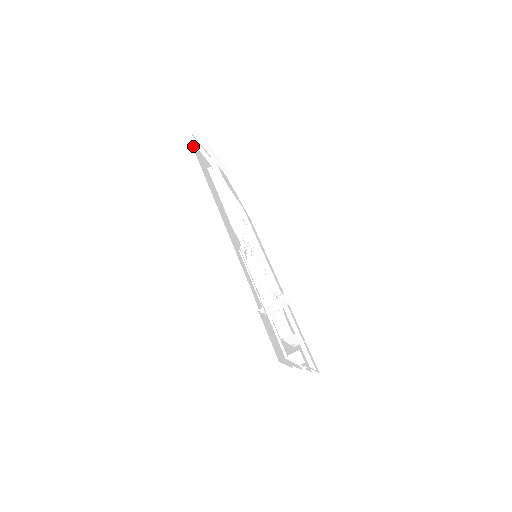
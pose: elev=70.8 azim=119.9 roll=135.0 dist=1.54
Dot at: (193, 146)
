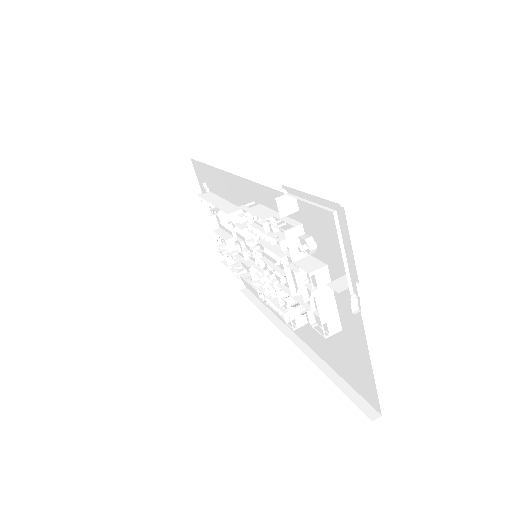
Dot at: occluded
